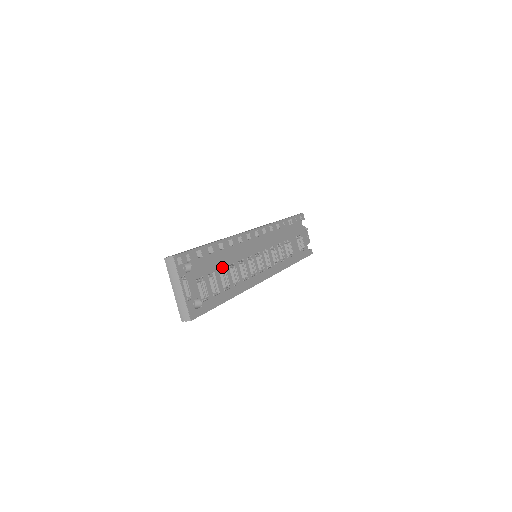
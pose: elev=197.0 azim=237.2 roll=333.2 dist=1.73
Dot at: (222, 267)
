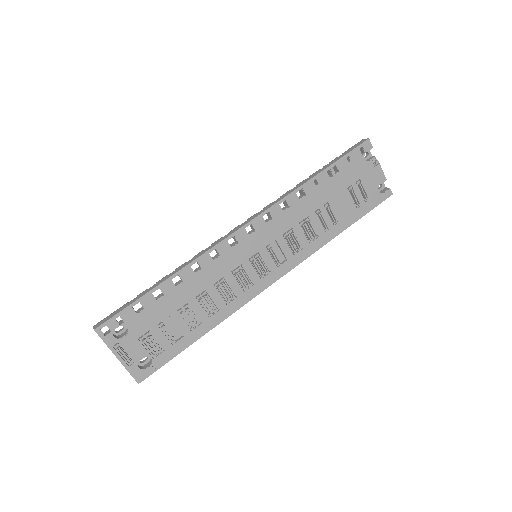
Dot at: (183, 305)
